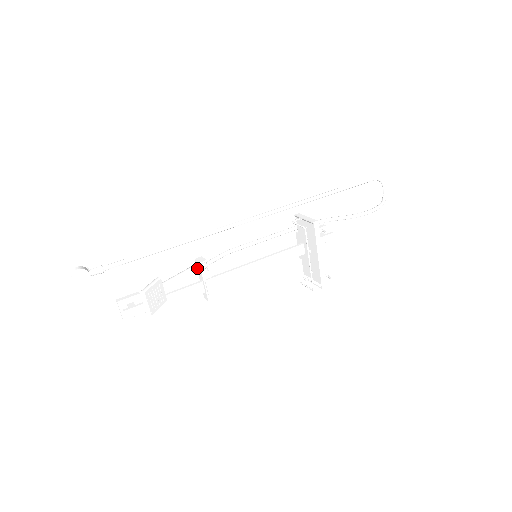
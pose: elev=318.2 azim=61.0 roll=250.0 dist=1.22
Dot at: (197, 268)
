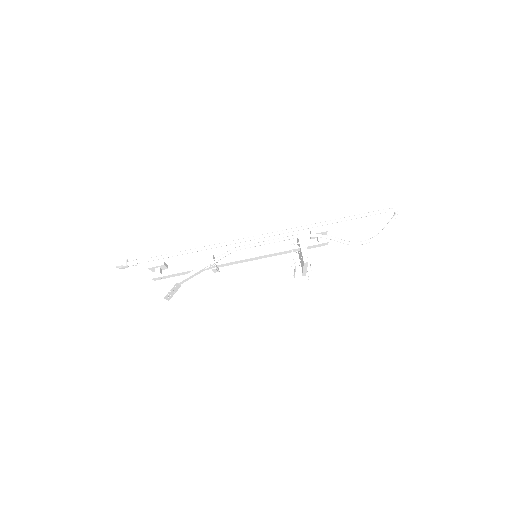
Dot at: (206, 267)
